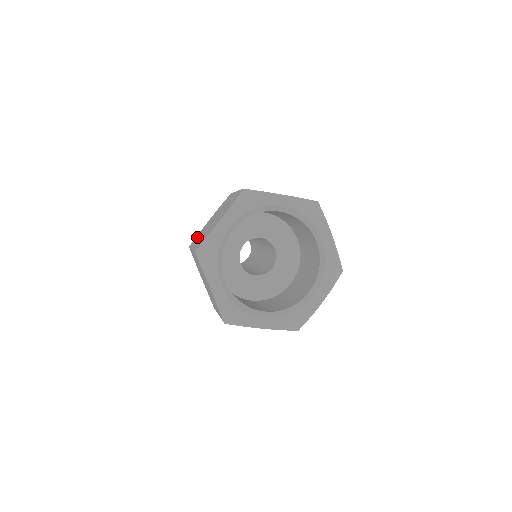
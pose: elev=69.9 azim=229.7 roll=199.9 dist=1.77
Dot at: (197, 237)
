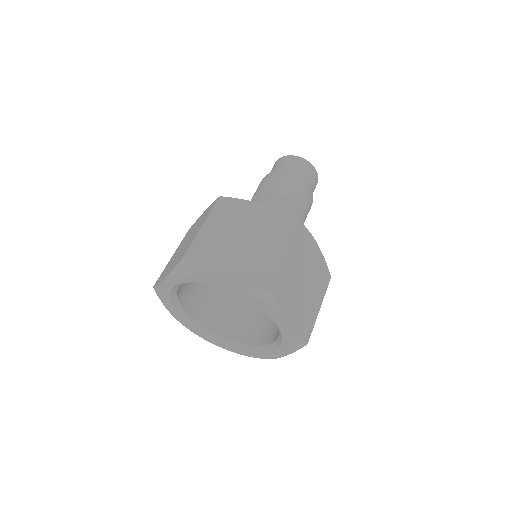
Dot at: (228, 210)
